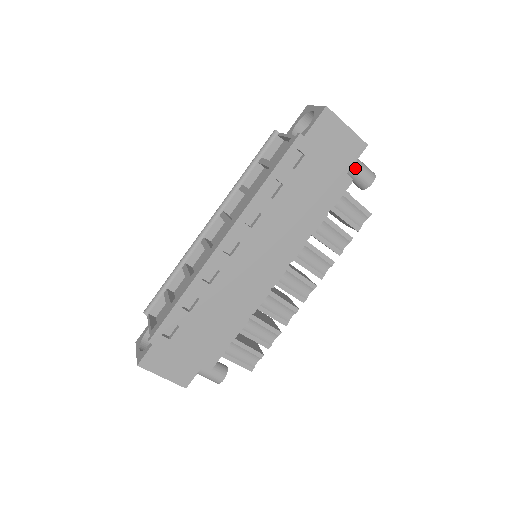
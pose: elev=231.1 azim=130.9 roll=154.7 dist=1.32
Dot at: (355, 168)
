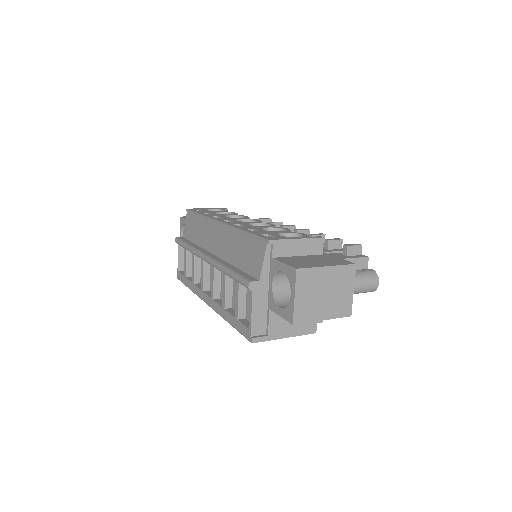
Dot at: occluded
